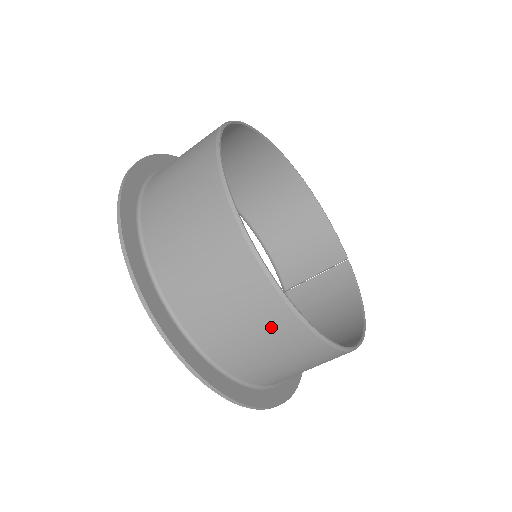
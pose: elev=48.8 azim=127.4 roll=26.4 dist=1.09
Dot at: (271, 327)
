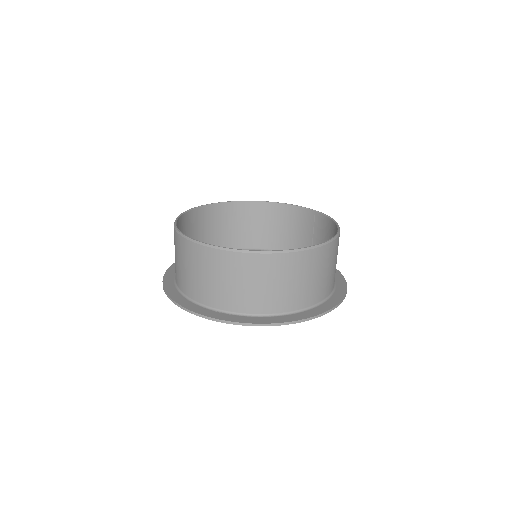
Dot at: (258, 270)
